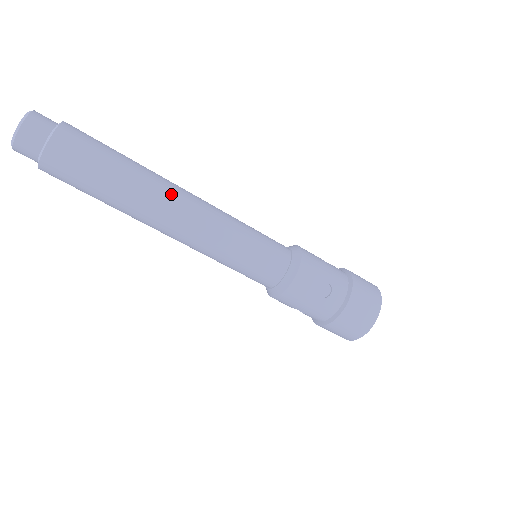
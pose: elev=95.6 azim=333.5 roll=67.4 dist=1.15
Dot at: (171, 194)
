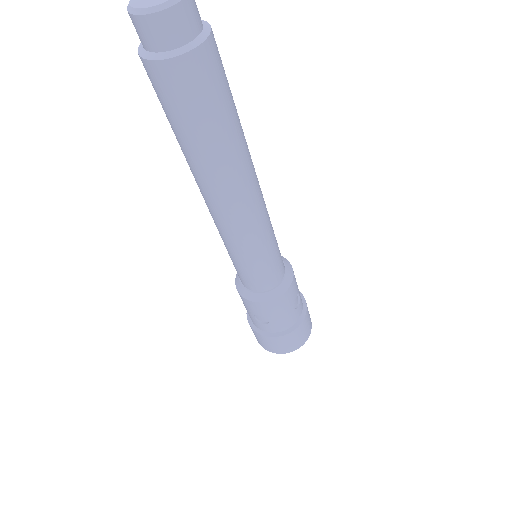
Dot at: (253, 165)
